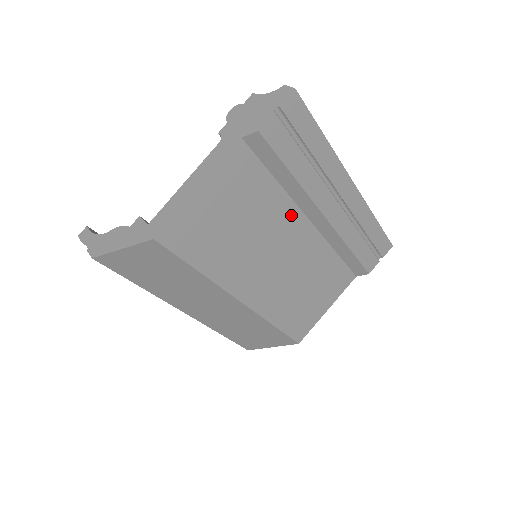
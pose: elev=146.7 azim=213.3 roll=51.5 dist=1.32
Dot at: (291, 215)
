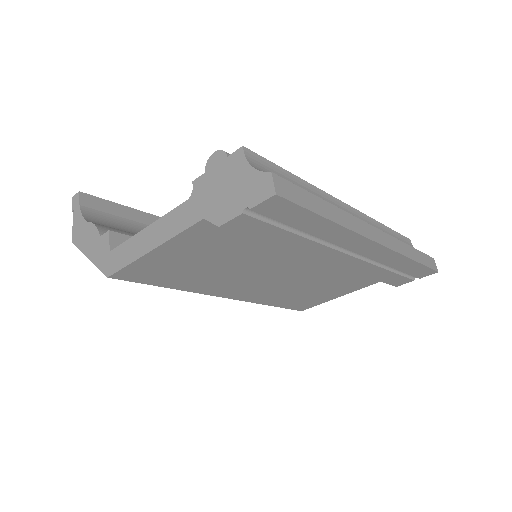
Dot at: (287, 256)
